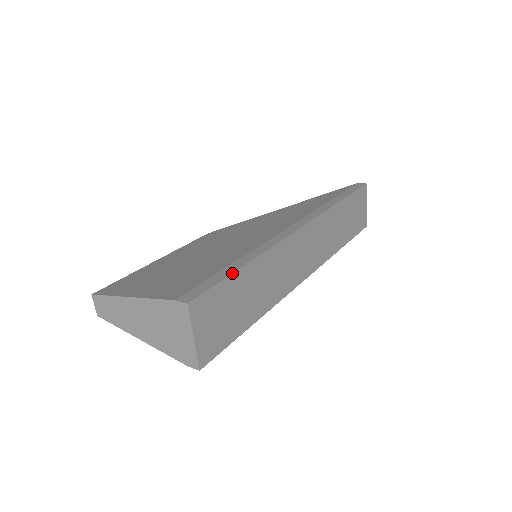
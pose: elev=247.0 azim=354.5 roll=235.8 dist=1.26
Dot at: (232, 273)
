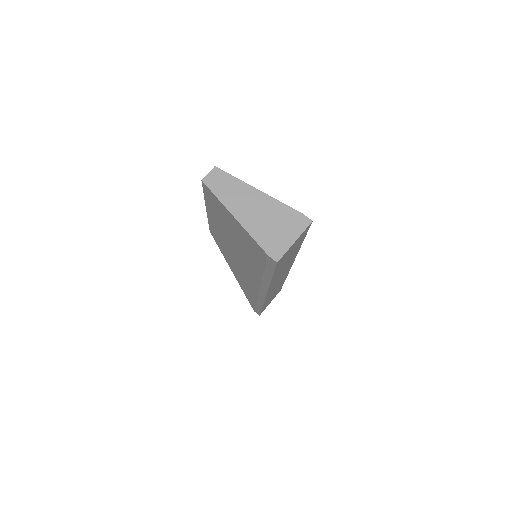
Dot at: occluded
